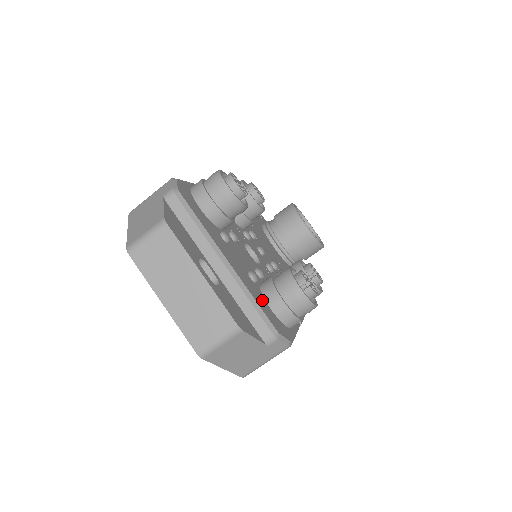
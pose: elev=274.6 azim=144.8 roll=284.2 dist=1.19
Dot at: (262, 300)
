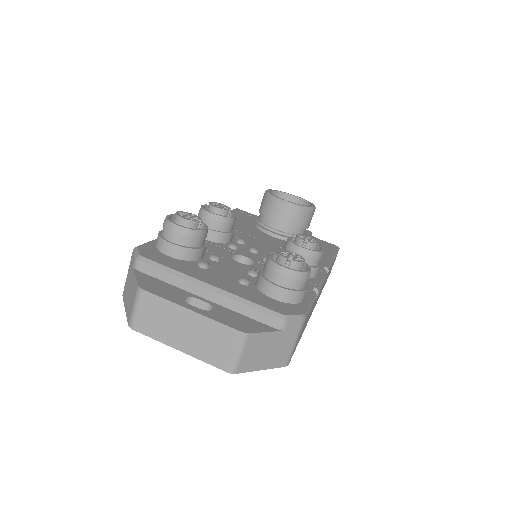
Dot at: (260, 296)
